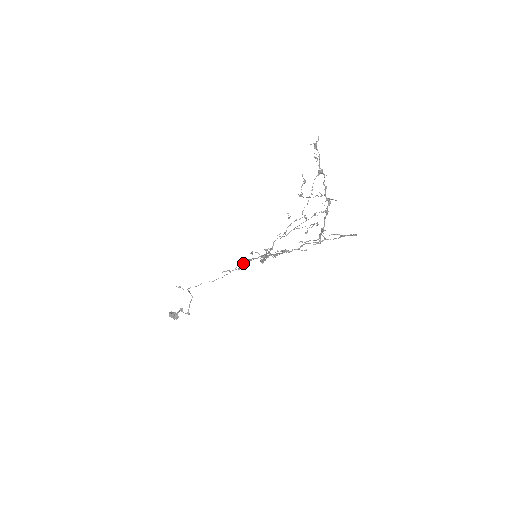
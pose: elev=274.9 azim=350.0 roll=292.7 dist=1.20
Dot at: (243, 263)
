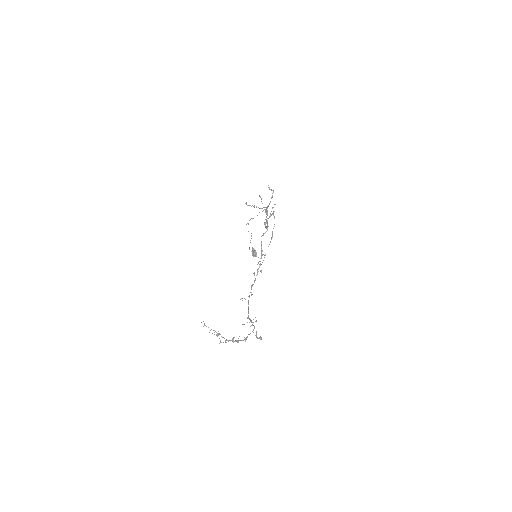
Dot at: occluded
